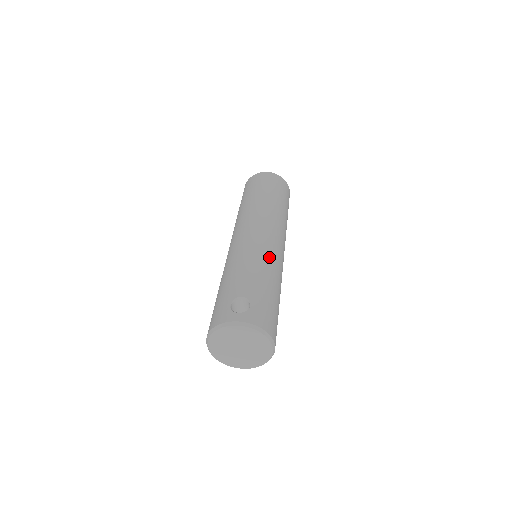
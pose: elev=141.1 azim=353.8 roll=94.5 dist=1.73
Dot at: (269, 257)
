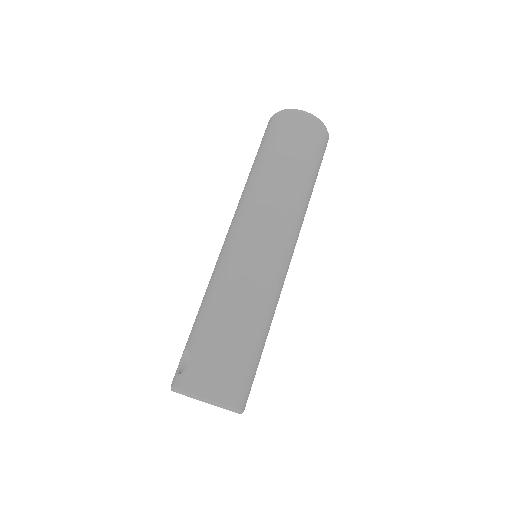
Dot at: (231, 276)
